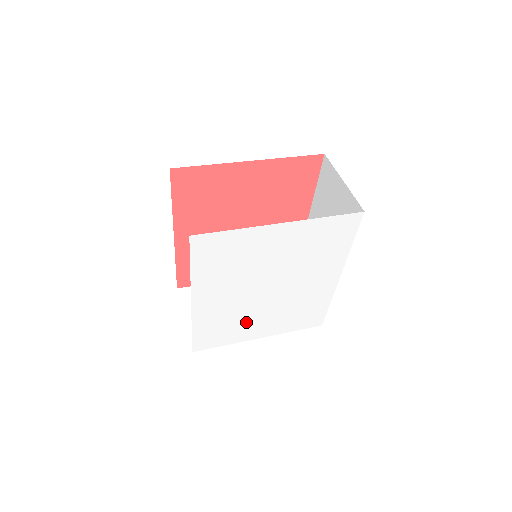
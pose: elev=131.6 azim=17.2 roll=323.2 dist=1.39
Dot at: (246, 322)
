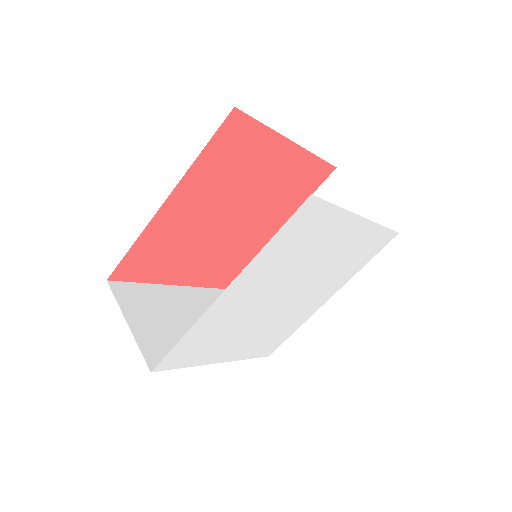
Dot at: (231, 337)
